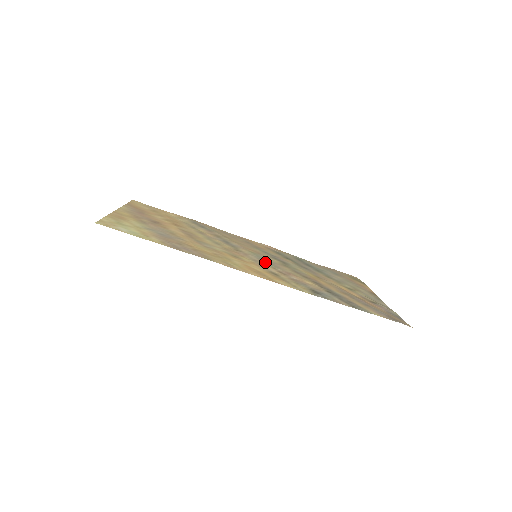
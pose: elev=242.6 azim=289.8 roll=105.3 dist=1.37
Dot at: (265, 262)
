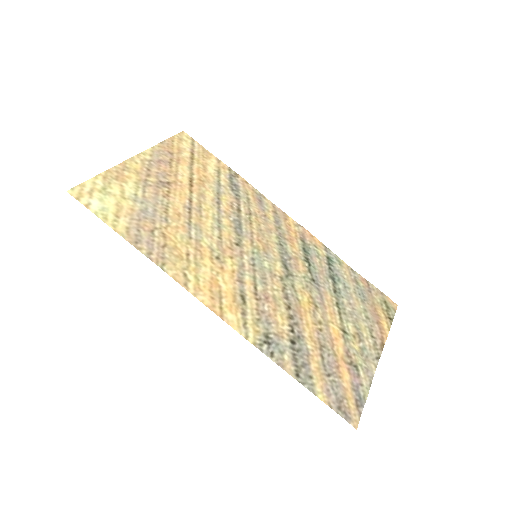
Dot at: (254, 272)
